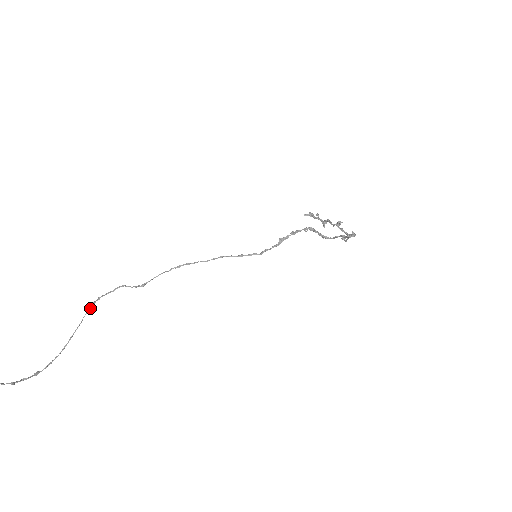
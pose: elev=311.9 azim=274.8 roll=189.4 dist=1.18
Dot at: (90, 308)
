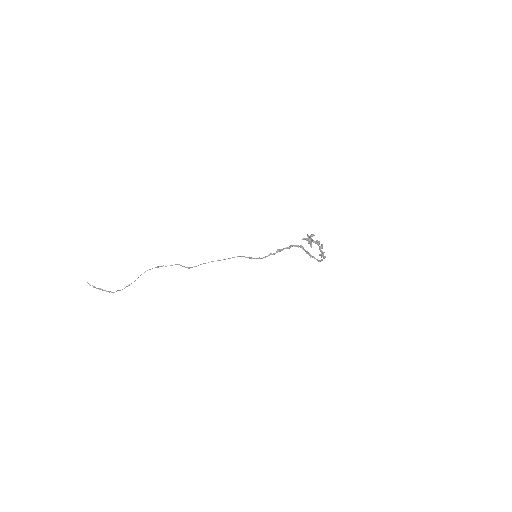
Dot at: occluded
